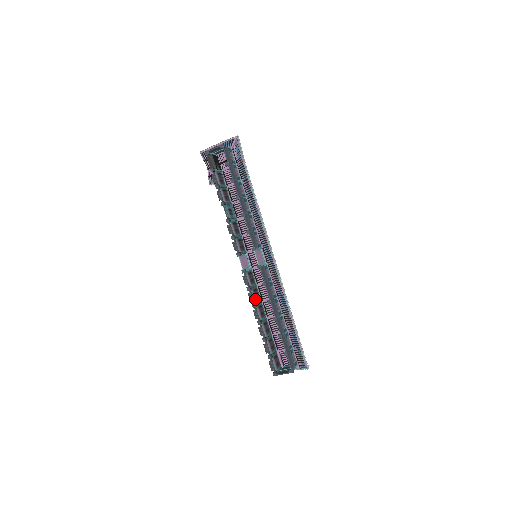
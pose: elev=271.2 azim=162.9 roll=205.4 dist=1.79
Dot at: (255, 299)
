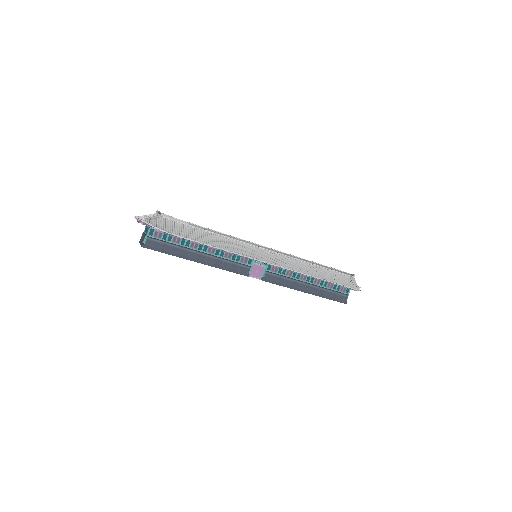
Dot at: occluded
